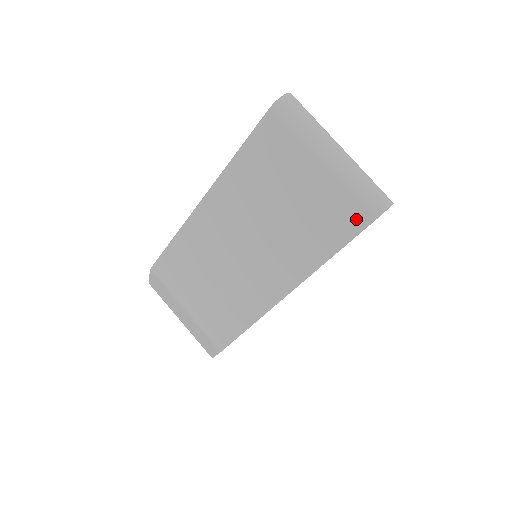
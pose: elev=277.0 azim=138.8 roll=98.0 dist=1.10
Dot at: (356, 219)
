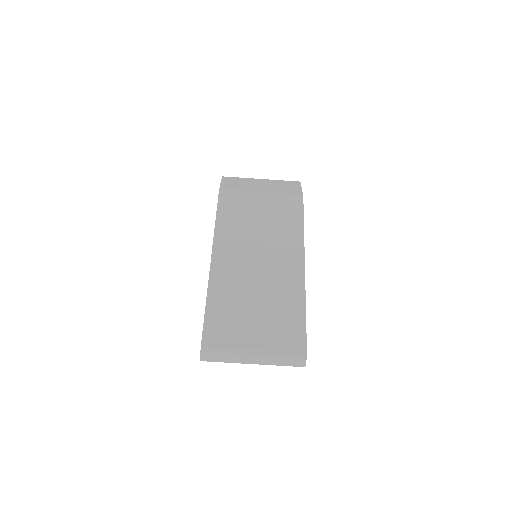
Dot at: occluded
